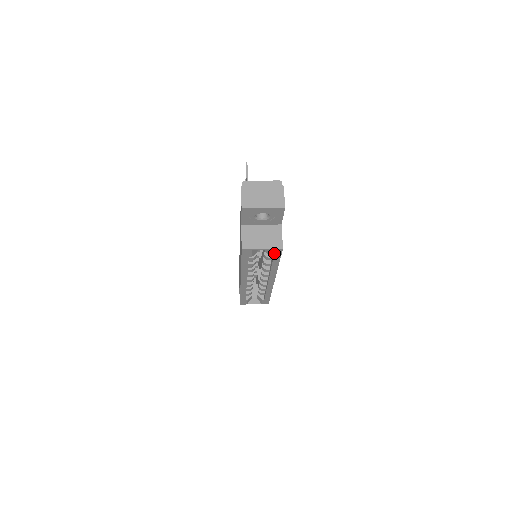
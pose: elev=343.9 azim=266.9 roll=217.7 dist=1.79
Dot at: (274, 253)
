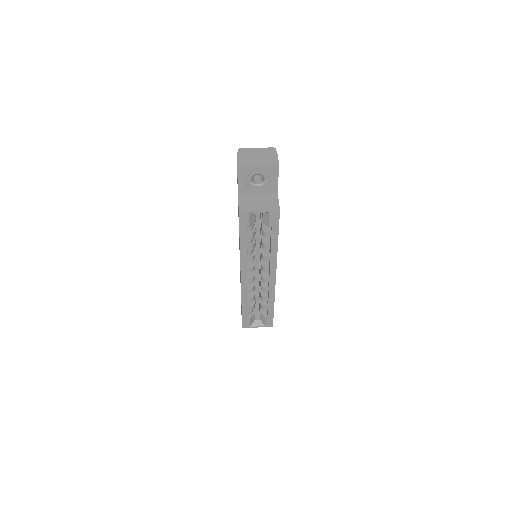
Dot at: (272, 219)
